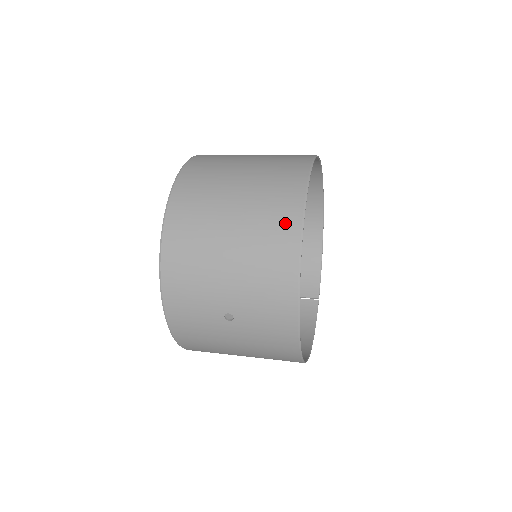
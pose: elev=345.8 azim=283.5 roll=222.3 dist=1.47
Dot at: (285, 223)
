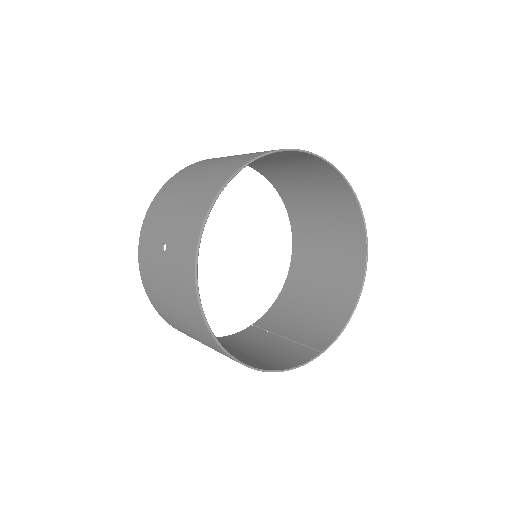
Dot at: (232, 167)
